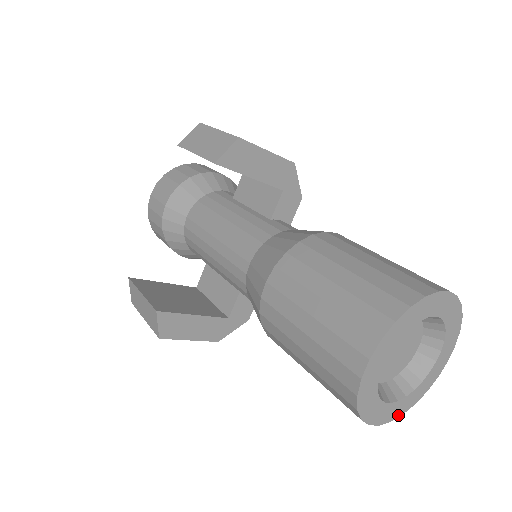
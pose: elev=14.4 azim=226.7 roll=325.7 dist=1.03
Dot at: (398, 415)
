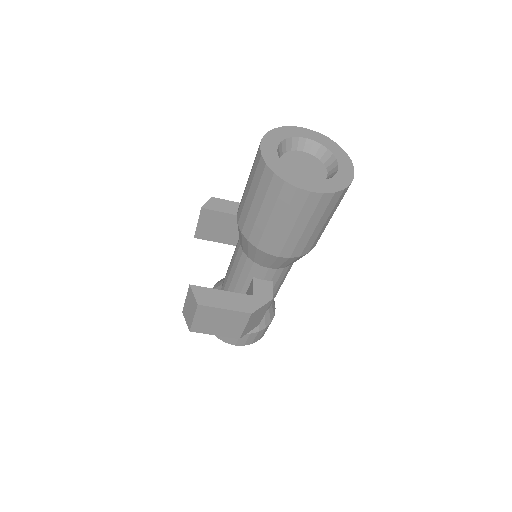
Dot at: (329, 192)
